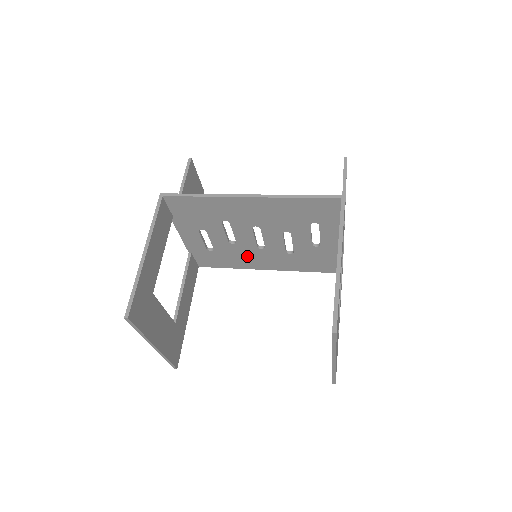
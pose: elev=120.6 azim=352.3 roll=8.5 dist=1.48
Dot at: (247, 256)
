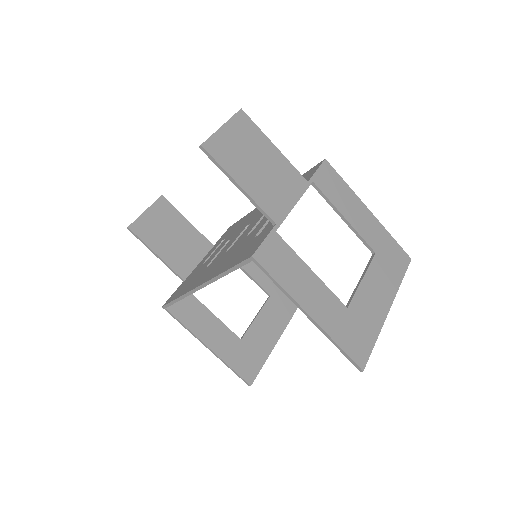
Dot at: occluded
